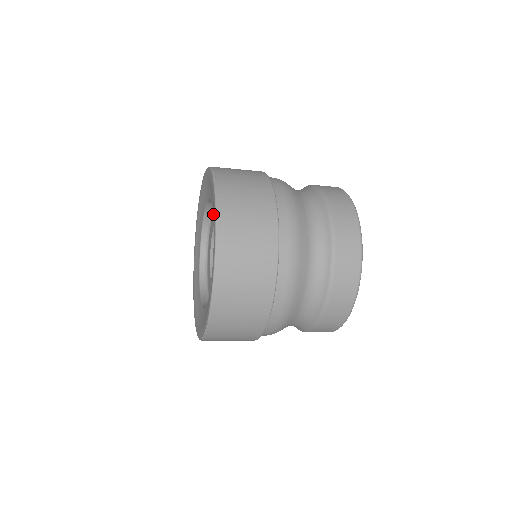
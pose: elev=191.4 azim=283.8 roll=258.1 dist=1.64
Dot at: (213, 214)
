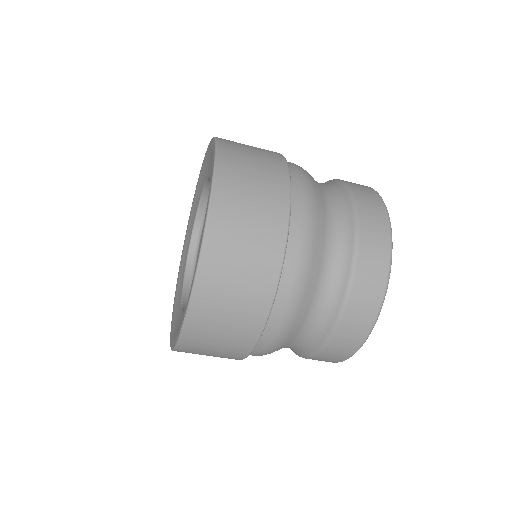
Dot at: occluded
